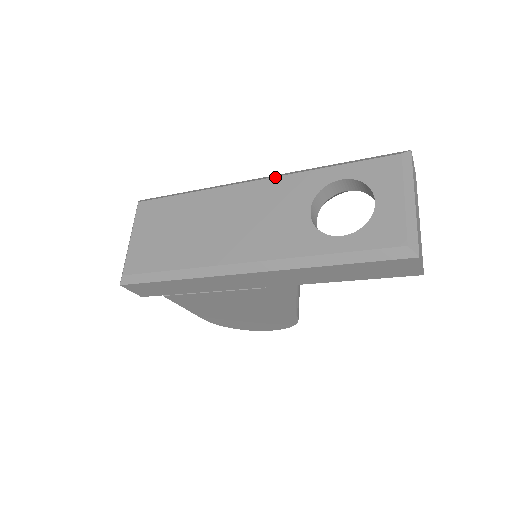
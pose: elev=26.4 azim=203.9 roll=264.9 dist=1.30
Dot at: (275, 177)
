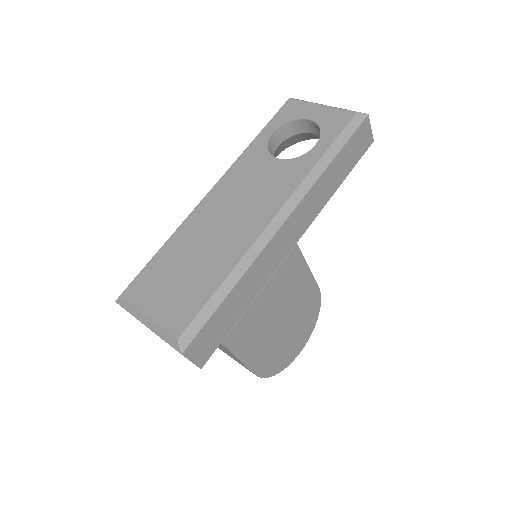
Dot at: (225, 173)
